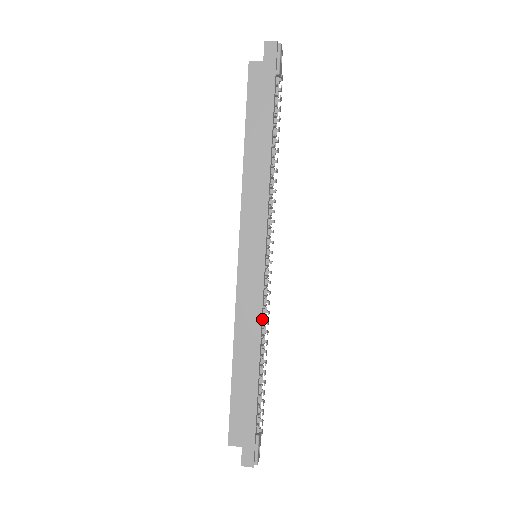
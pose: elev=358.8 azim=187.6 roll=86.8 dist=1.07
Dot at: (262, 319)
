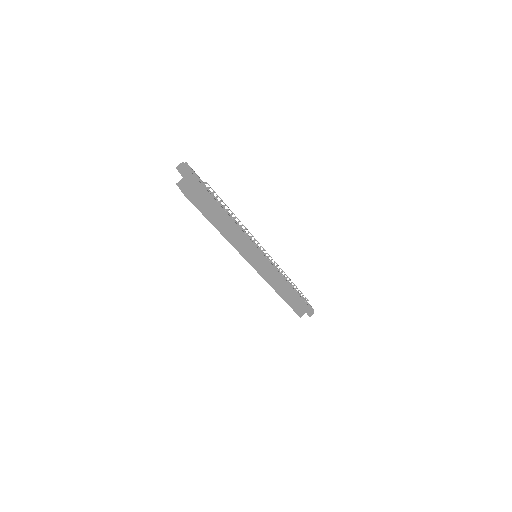
Dot at: (280, 274)
